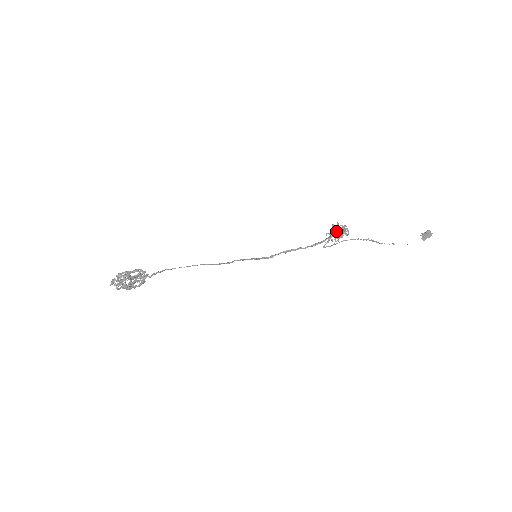
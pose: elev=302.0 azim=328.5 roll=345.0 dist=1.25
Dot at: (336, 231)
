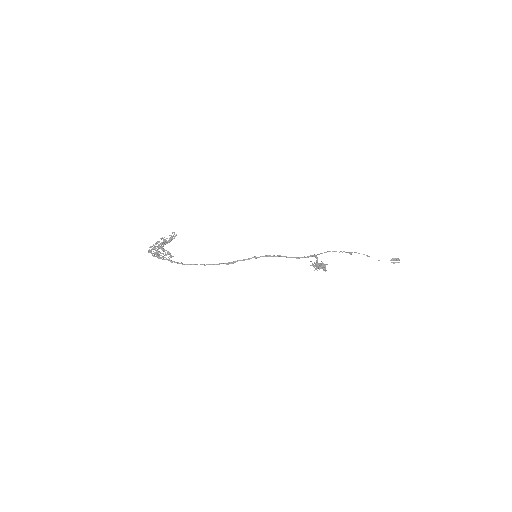
Dot at: (318, 266)
